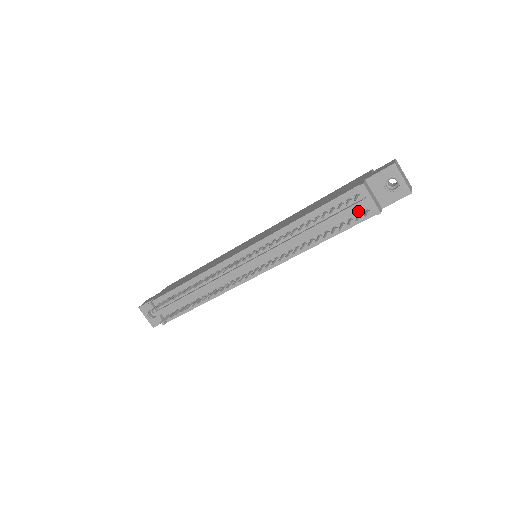
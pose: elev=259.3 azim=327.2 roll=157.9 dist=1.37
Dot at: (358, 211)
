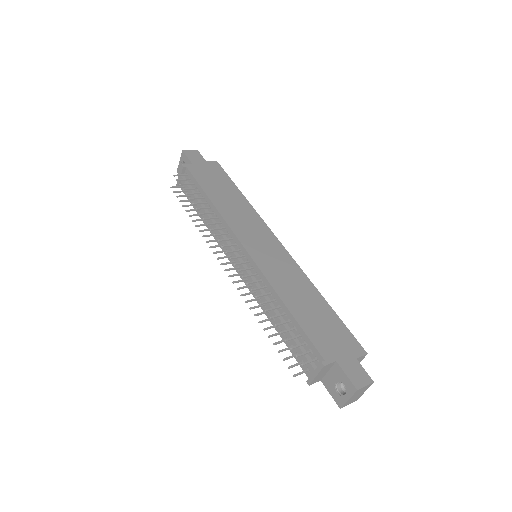
Dot at: occluded
